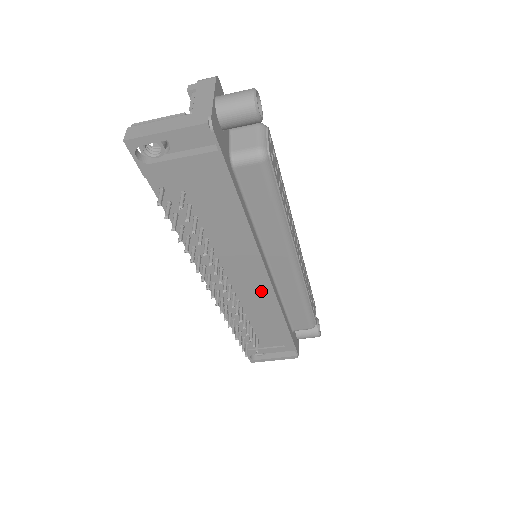
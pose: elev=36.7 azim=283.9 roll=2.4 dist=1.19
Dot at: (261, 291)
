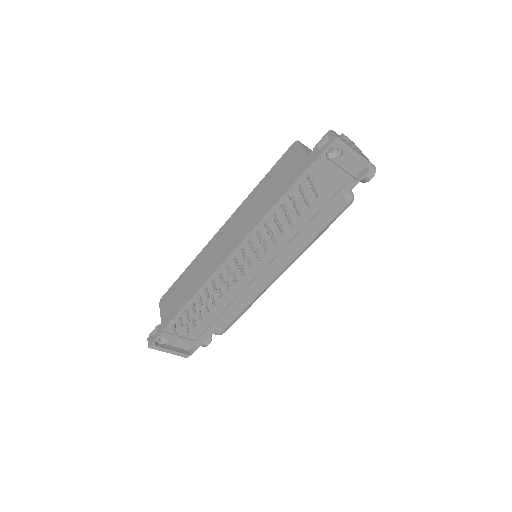
Dot at: (249, 283)
